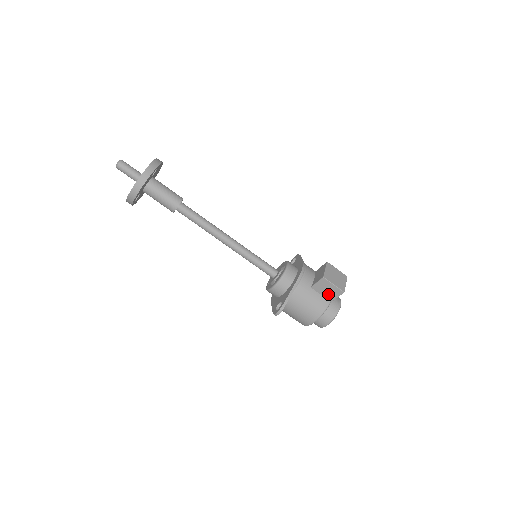
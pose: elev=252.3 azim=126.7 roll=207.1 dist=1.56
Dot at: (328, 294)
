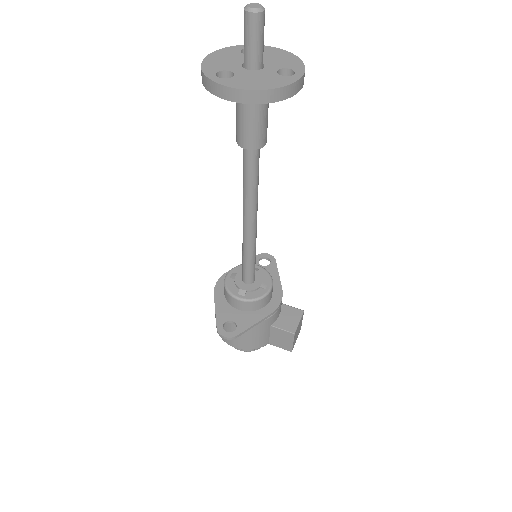
Dot at: (276, 340)
